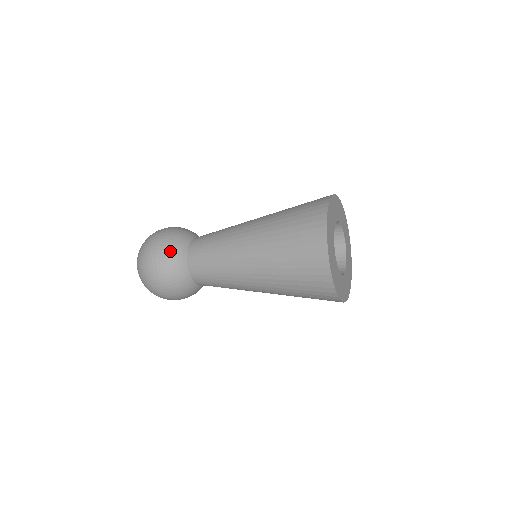
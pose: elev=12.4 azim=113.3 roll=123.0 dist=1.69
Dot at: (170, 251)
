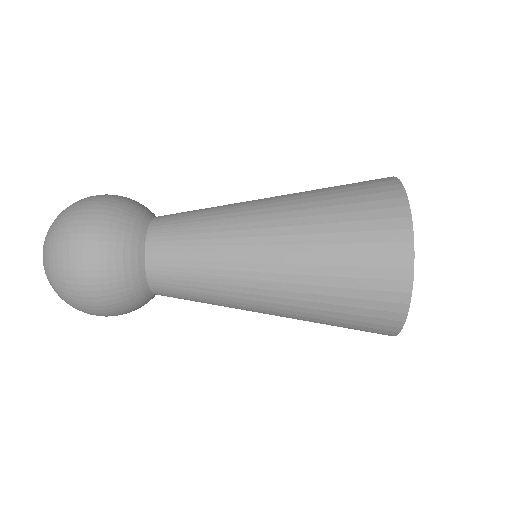
Dot at: (117, 264)
